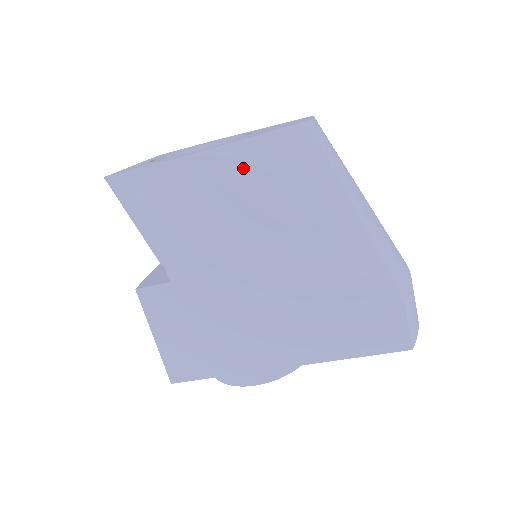
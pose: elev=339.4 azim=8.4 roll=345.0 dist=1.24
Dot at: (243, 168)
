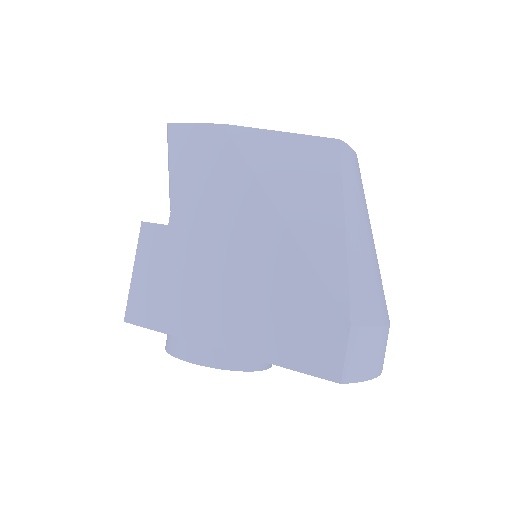
Dot at: (267, 151)
